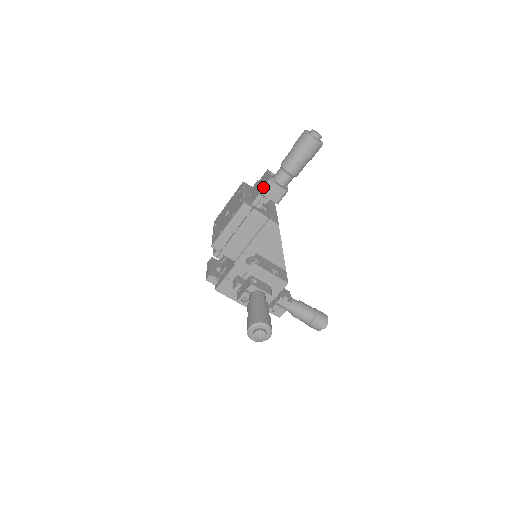
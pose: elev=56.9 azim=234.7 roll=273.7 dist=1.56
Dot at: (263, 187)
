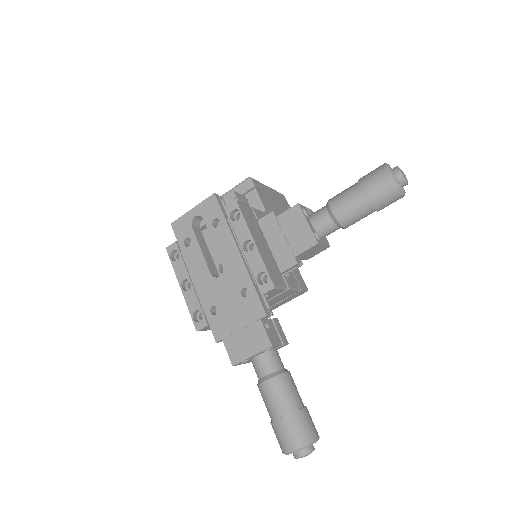
Dot at: occluded
